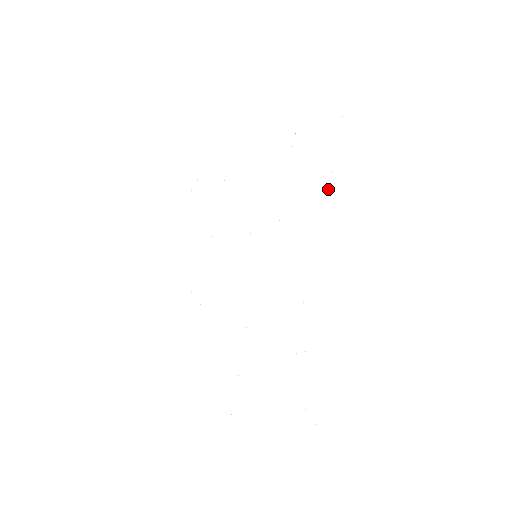
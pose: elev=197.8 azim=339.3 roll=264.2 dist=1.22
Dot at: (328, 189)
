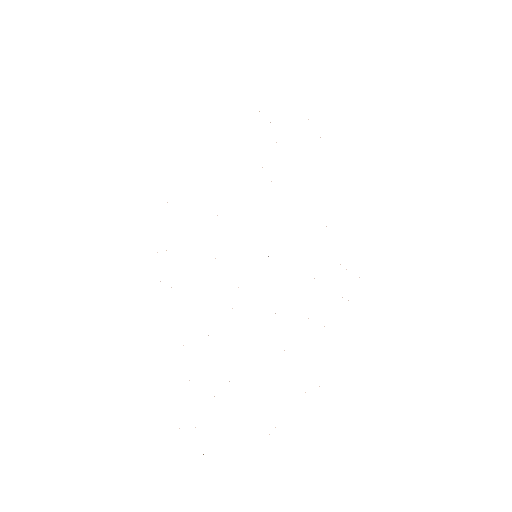
Dot at: occluded
